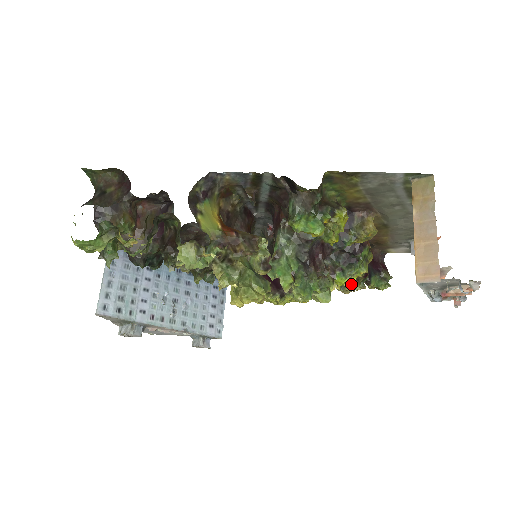
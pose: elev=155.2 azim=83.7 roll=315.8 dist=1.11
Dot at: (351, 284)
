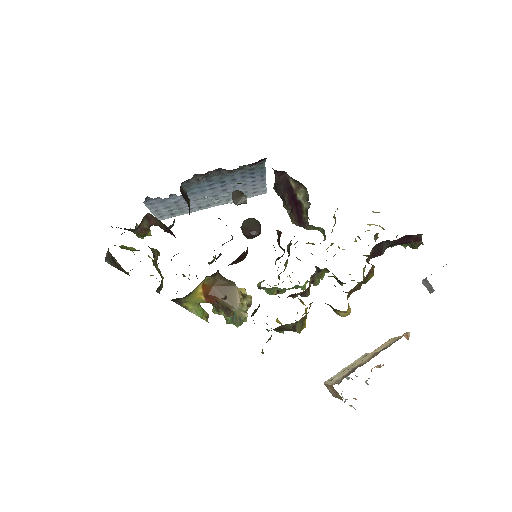
Dot at: occluded
